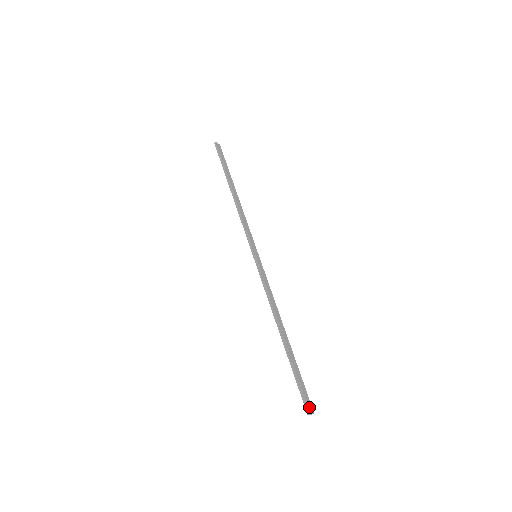
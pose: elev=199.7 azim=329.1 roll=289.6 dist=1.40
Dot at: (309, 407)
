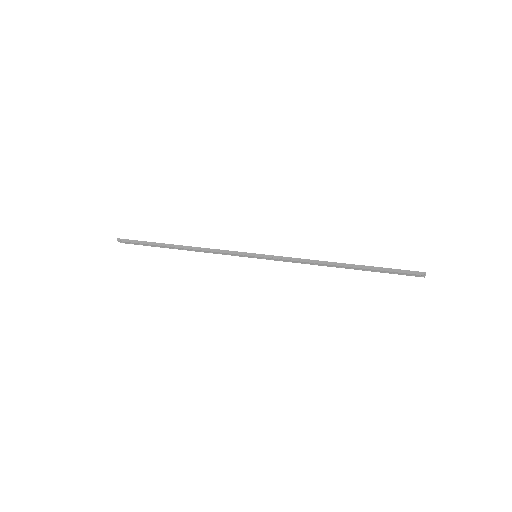
Dot at: (419, 272)
